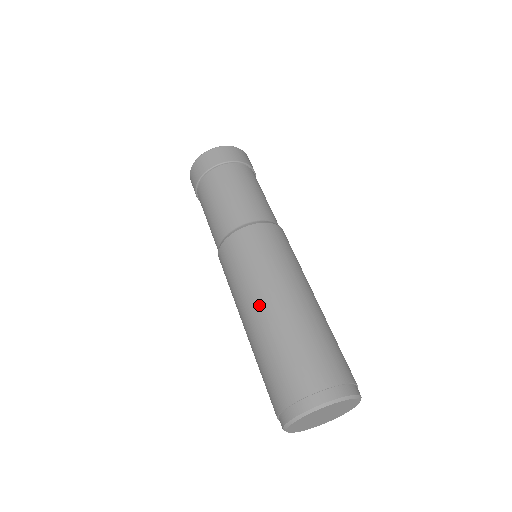
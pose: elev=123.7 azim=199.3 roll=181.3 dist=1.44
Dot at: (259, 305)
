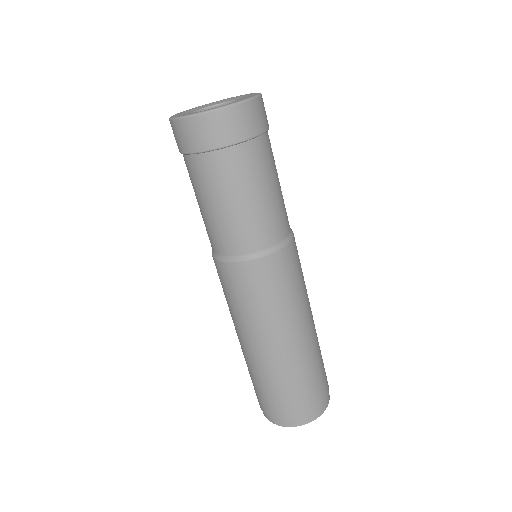
Dot at: (239, 337)
